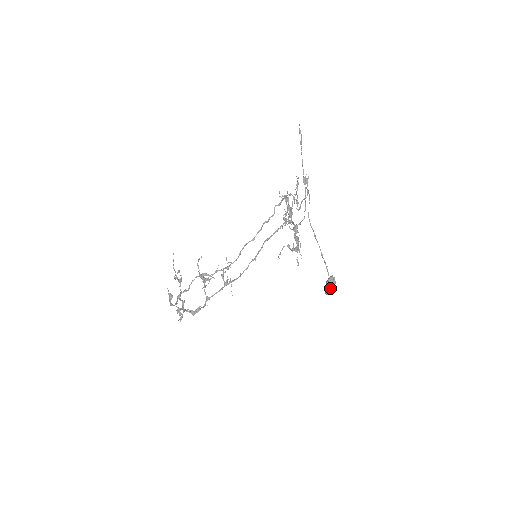
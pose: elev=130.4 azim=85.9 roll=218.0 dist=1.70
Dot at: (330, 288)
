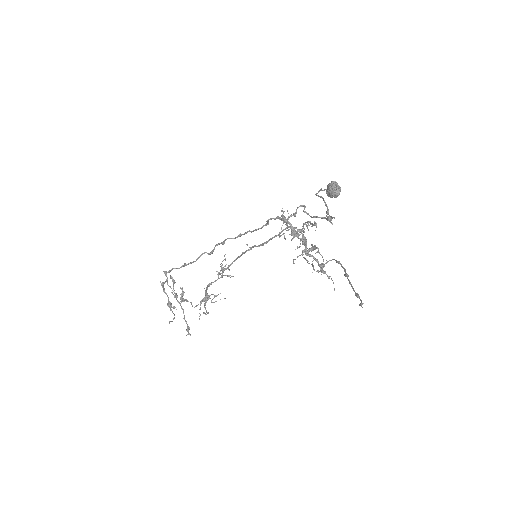
Dot at: occluded
